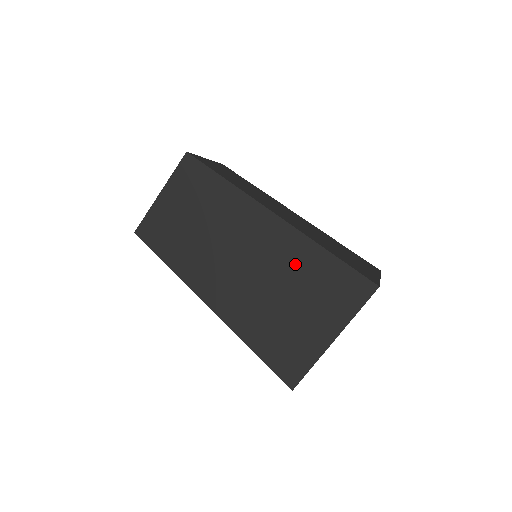
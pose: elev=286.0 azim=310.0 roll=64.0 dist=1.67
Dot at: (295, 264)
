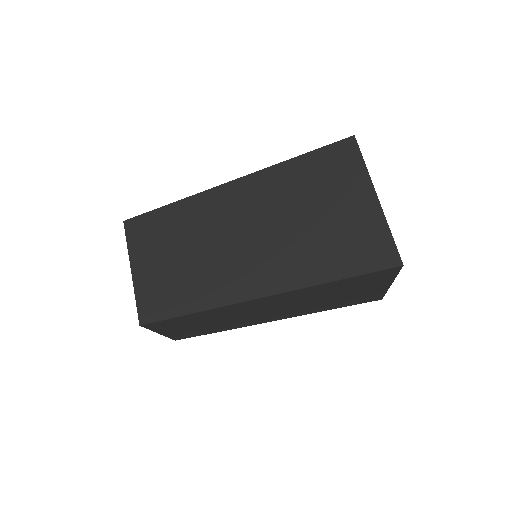
Dot at: (317, 293)
